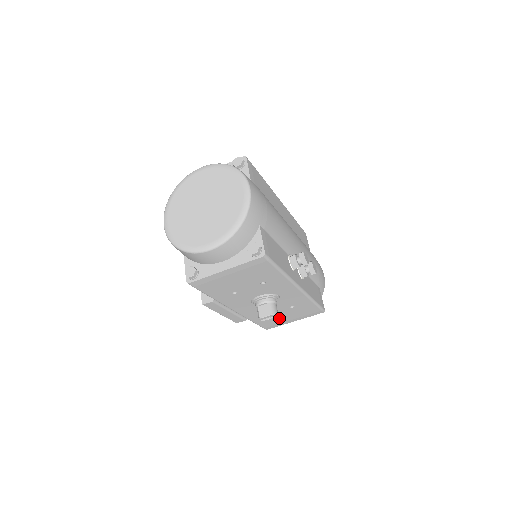
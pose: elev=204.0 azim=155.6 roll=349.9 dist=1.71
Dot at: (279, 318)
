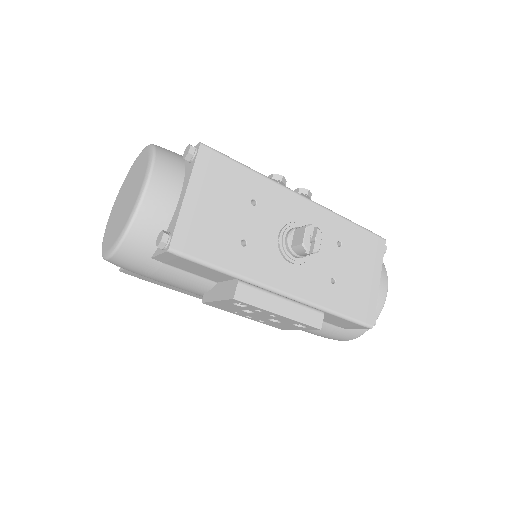
Dot at: (355, 284)
